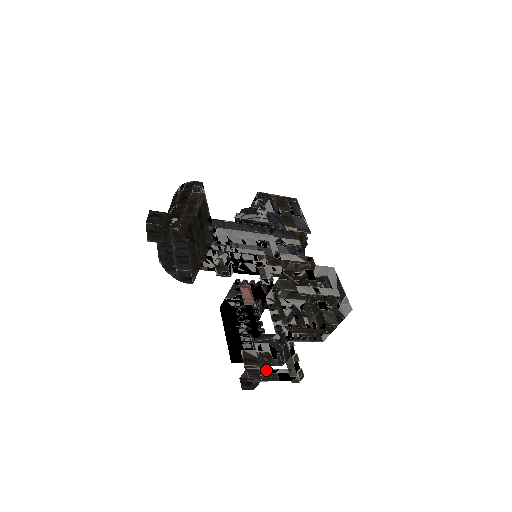
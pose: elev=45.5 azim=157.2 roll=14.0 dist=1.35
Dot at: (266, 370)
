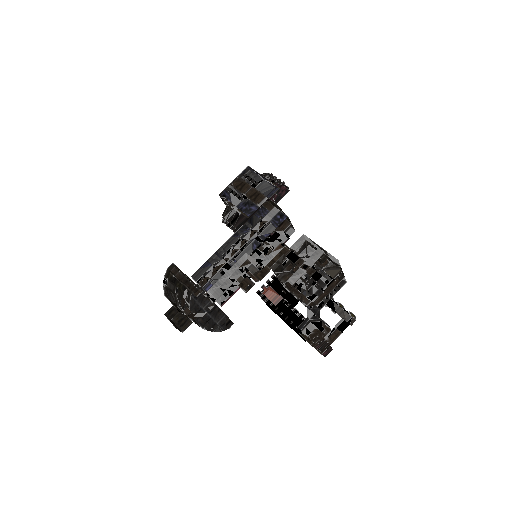
Dot at: (326, 336)
